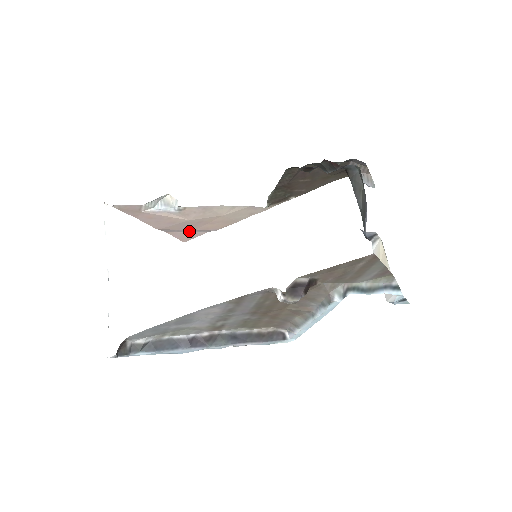
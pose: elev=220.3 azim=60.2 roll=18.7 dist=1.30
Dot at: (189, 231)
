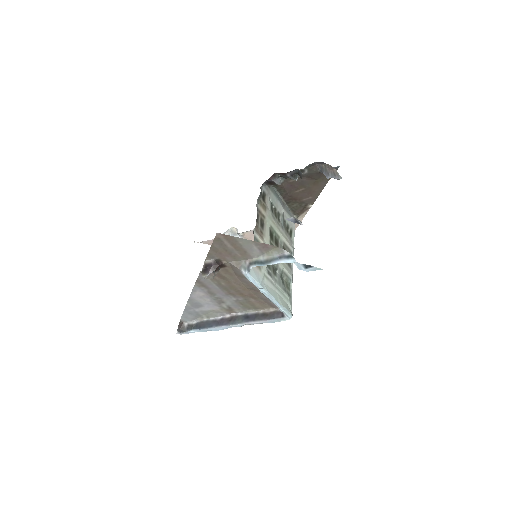
Dot at: occluded
